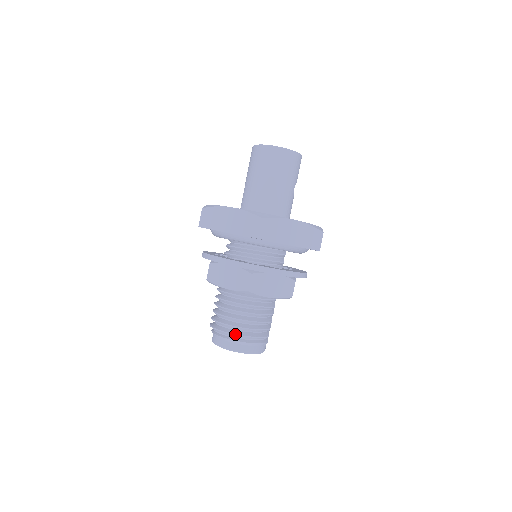
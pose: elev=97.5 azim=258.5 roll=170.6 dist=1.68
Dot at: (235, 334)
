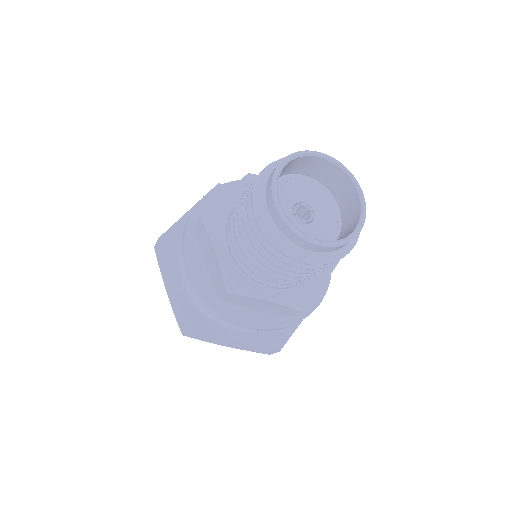
Dot at: occluded
